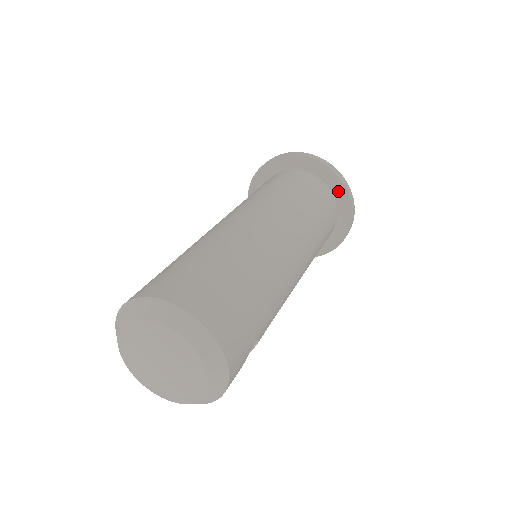
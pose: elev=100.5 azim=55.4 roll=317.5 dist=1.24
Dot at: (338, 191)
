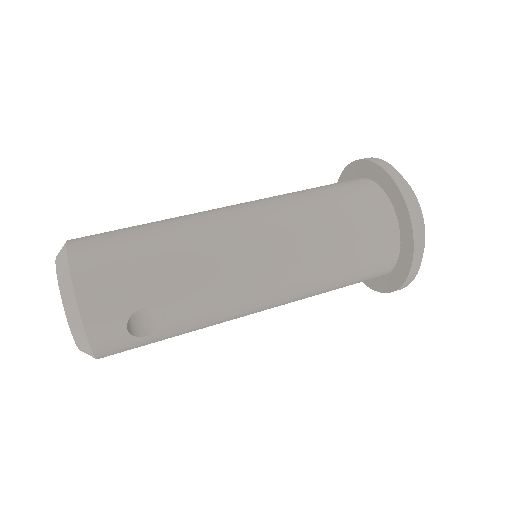
Dot at: (394, 196)
